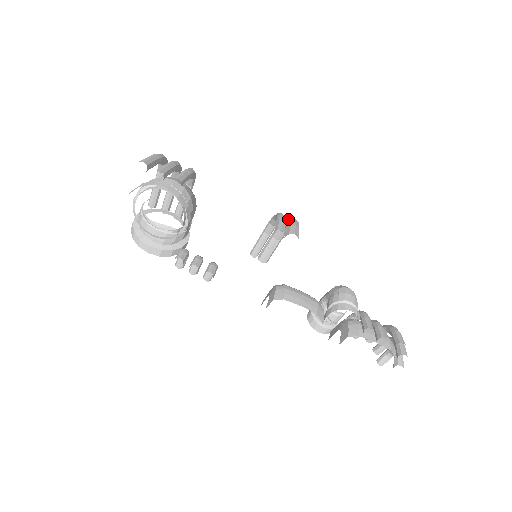
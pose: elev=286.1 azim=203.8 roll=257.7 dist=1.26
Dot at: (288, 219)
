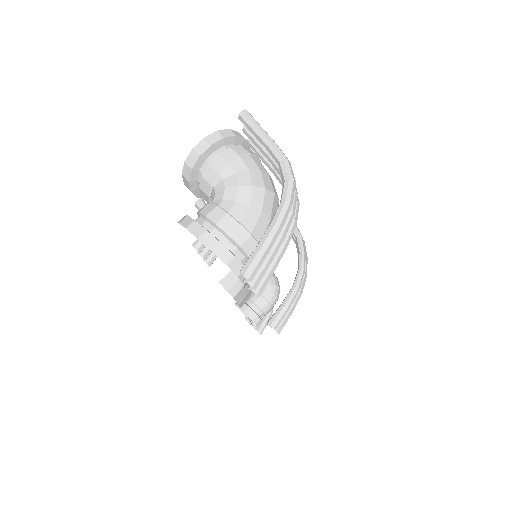
Dot at: (299, 291)
